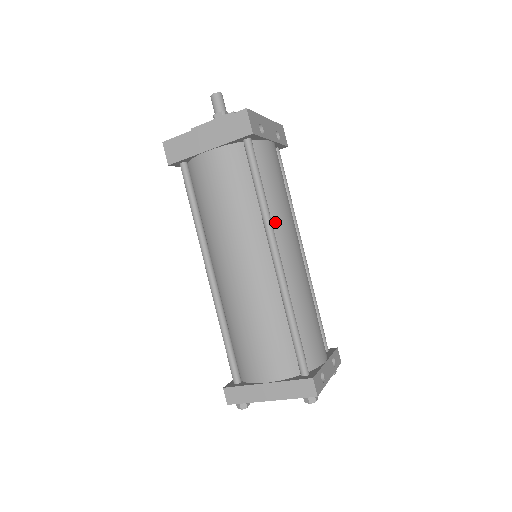
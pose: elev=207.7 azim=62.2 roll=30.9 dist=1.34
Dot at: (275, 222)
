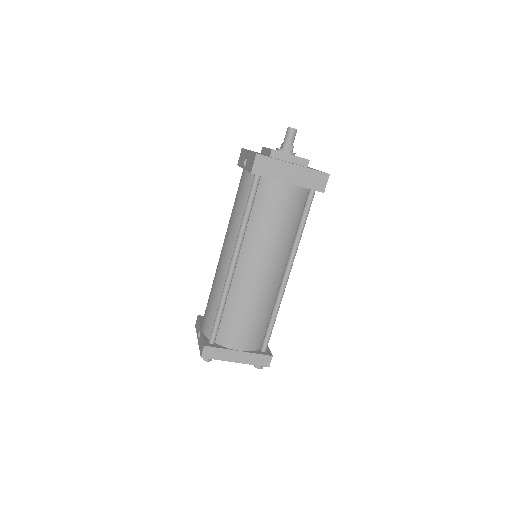
Dot at: occluded
